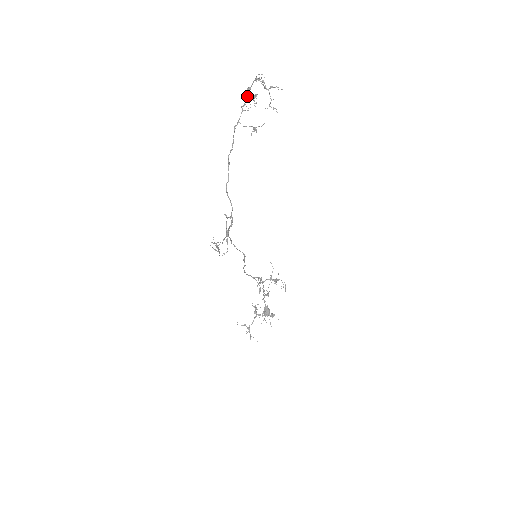
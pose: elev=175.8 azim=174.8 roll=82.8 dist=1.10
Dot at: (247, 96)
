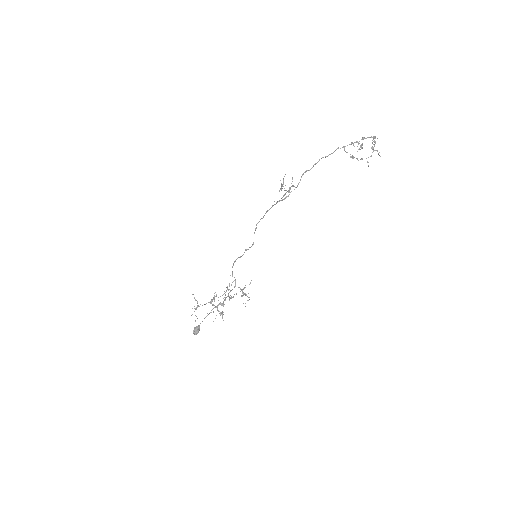
Dot at: occluded
